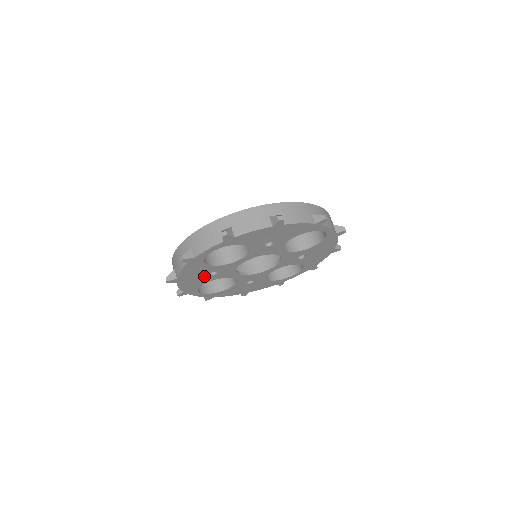
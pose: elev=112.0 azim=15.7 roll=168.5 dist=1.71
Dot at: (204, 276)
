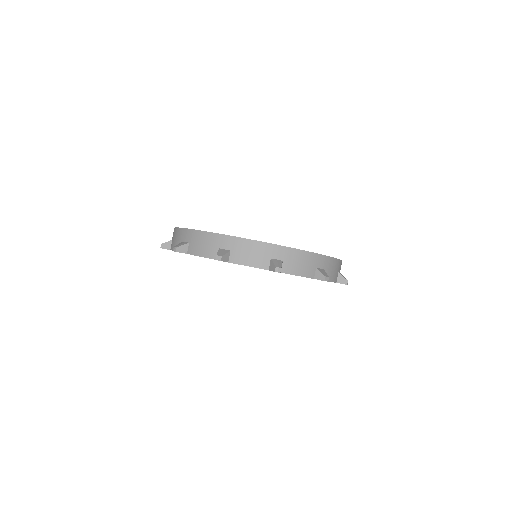
Dot at: occluded
